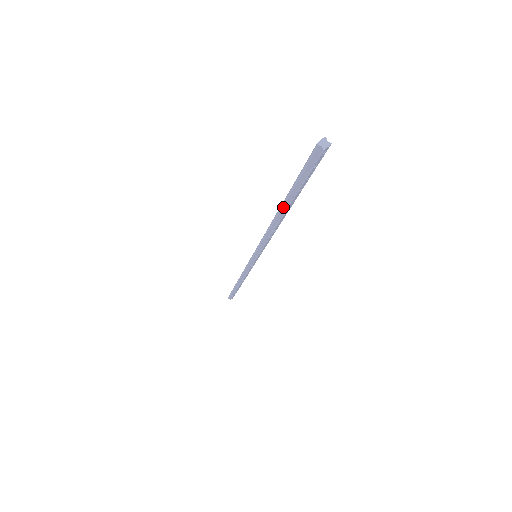
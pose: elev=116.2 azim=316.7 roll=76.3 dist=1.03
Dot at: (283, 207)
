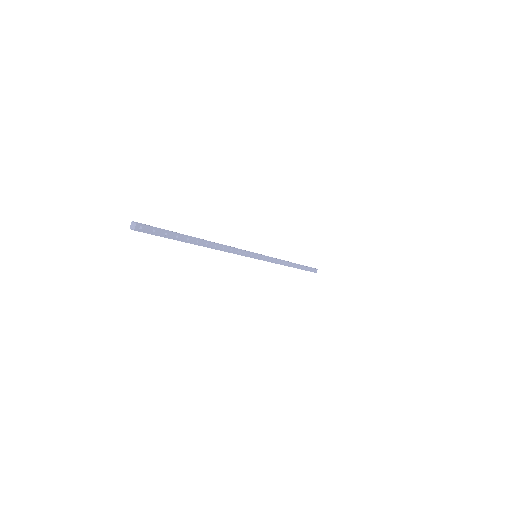
Dot at: occluded
